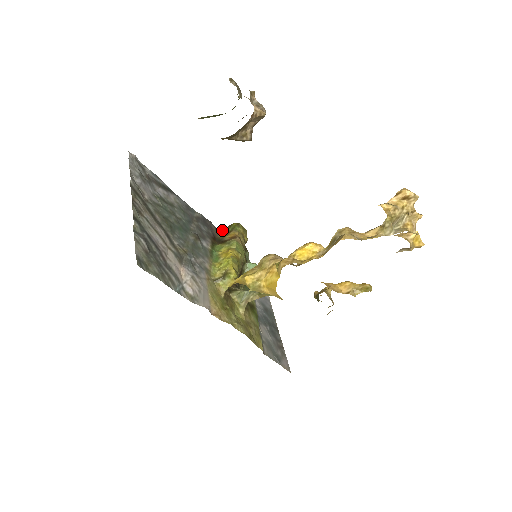
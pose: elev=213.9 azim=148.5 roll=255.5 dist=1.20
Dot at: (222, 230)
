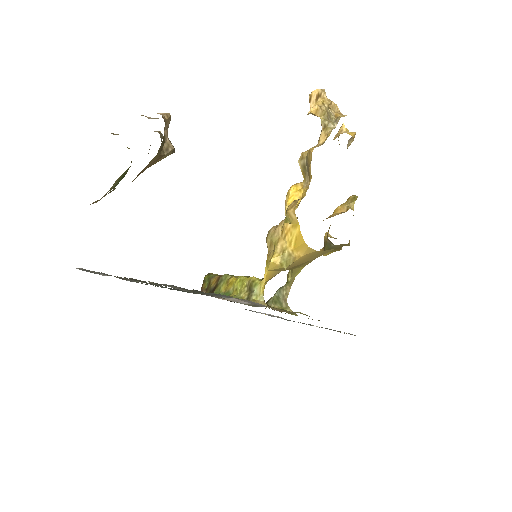
Dot at: (201, 291)
